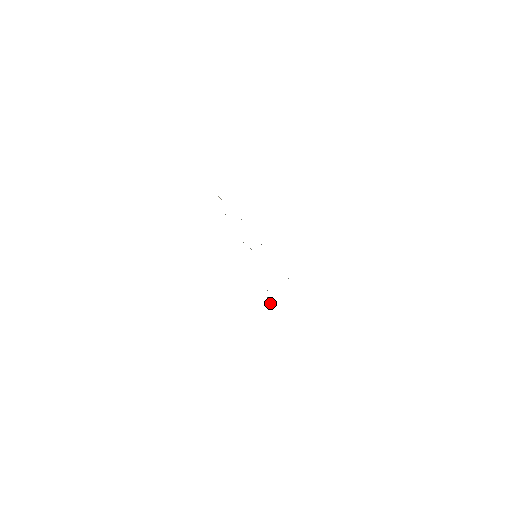
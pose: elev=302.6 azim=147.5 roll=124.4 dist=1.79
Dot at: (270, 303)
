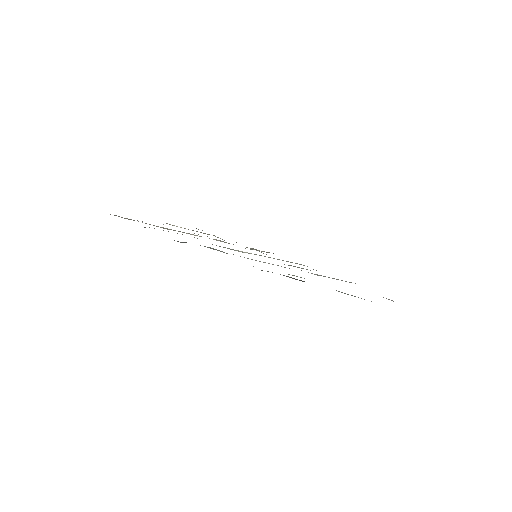
Dot at: occluded
